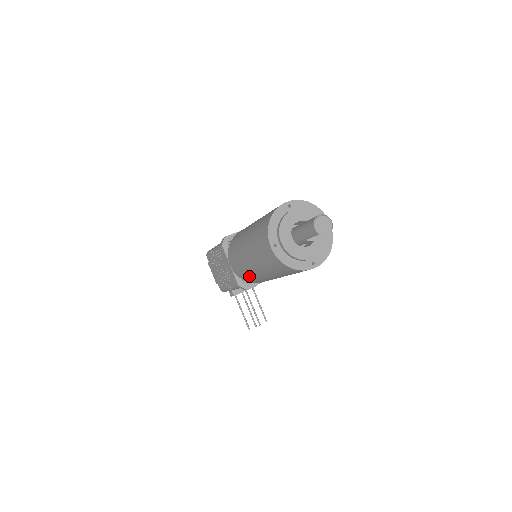
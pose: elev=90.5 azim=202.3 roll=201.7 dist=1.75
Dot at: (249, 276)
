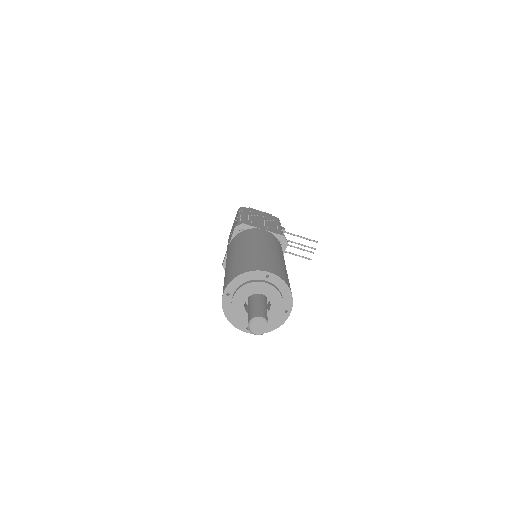
Dot at: occluded
